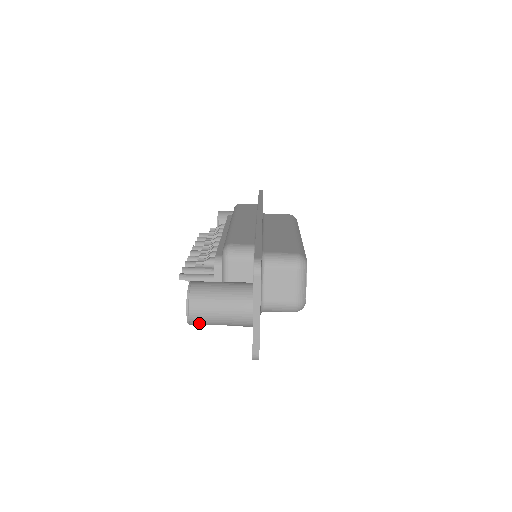
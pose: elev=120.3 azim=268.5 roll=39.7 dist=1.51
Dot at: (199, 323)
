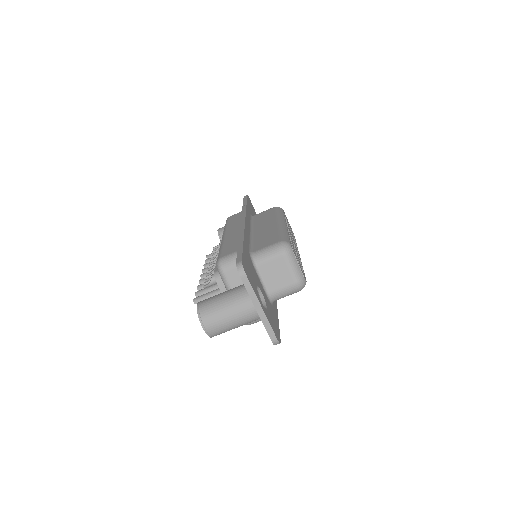
Dot at: (218, 333)
